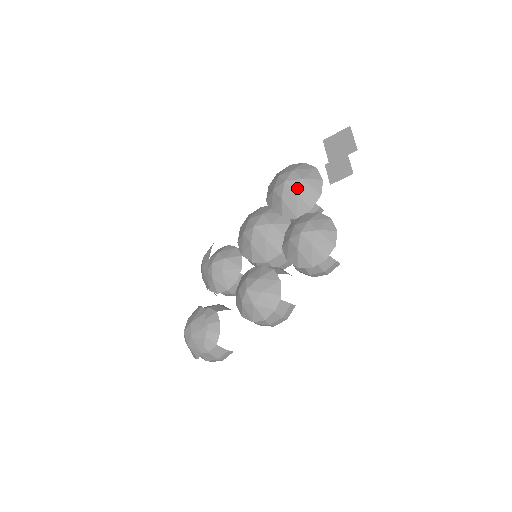
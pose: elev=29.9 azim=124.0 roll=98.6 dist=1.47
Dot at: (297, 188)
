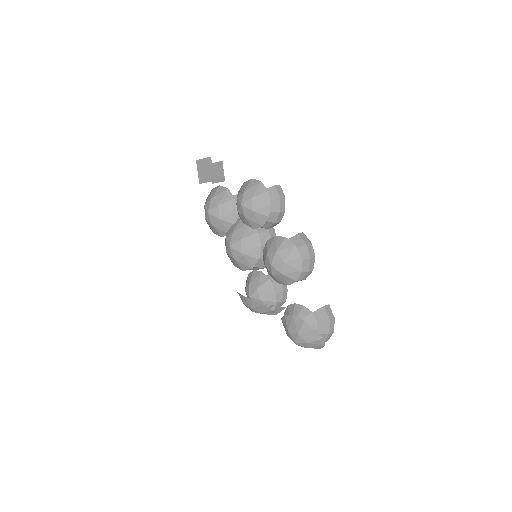
Dot at: (215, 204)
